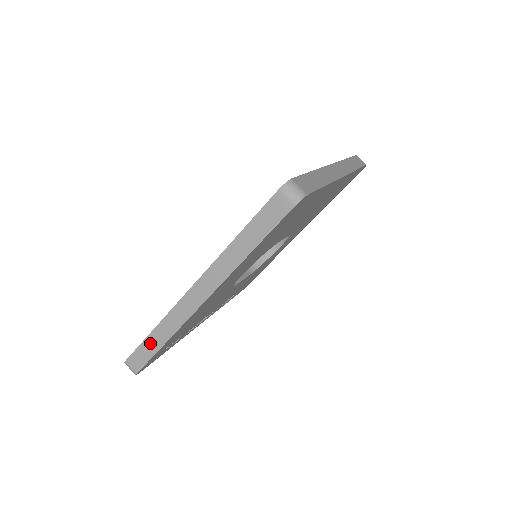
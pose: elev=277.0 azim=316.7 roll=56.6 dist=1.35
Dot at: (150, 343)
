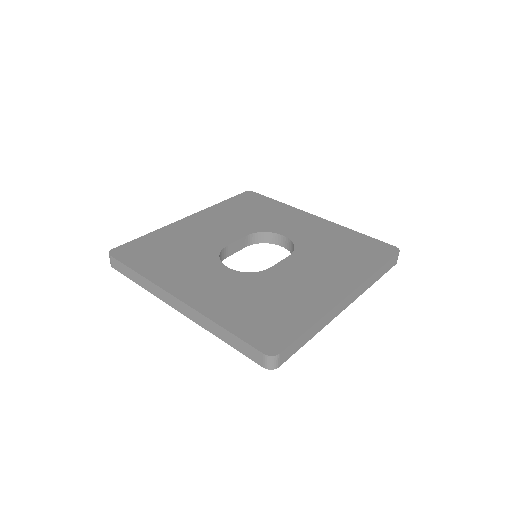
Dot at: (131, 273)
